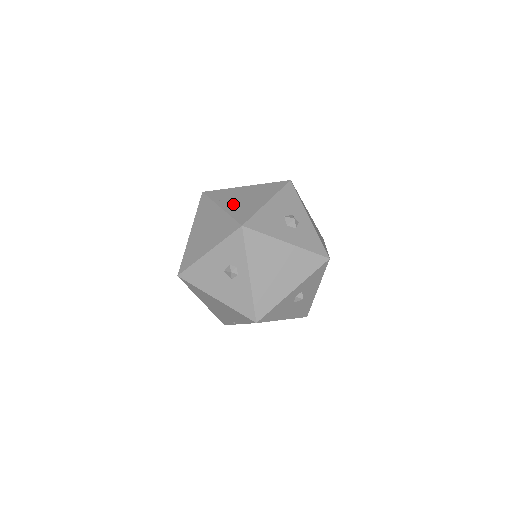
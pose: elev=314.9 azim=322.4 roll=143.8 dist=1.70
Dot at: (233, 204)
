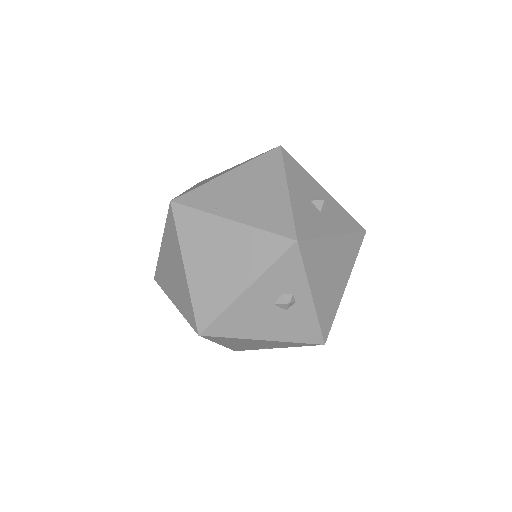
Dot at: (244, 208)
